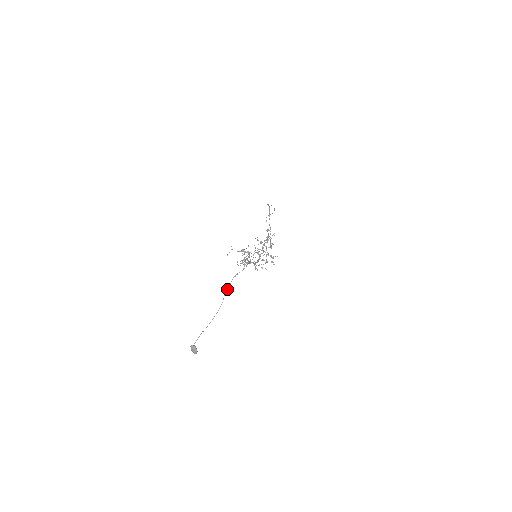
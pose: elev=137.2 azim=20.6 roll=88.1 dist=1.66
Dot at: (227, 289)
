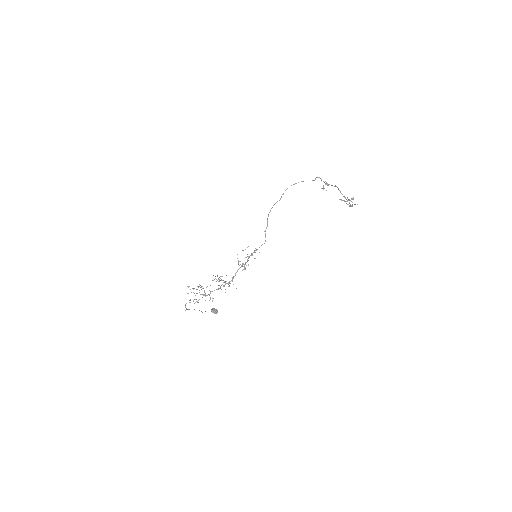
Dot at: occluded
